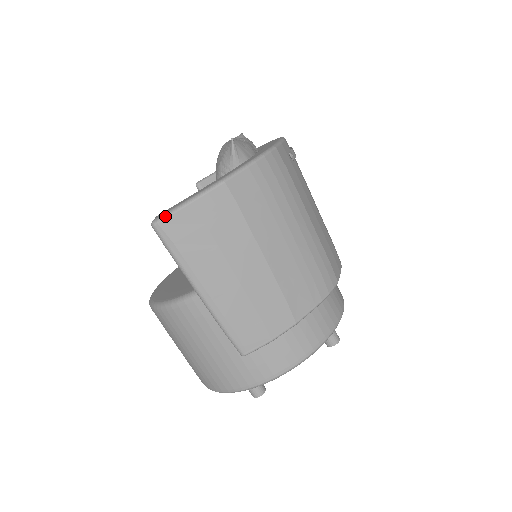
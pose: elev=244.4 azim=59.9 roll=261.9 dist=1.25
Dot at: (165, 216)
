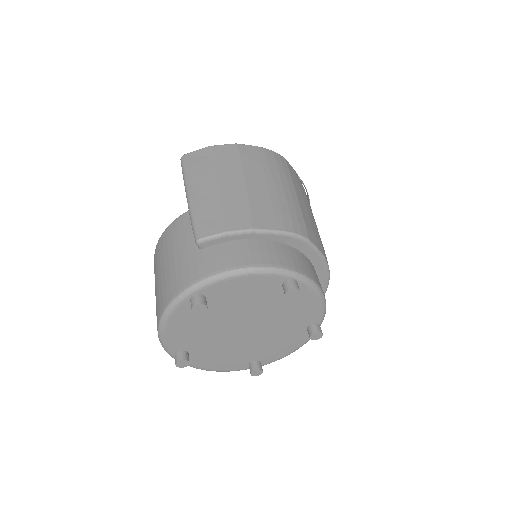
Dot at: (191, 152)
